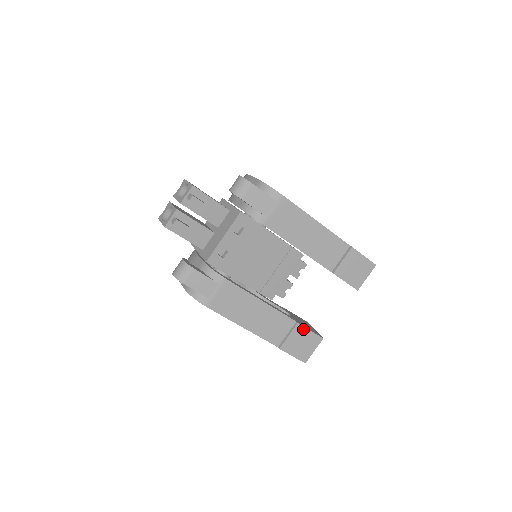
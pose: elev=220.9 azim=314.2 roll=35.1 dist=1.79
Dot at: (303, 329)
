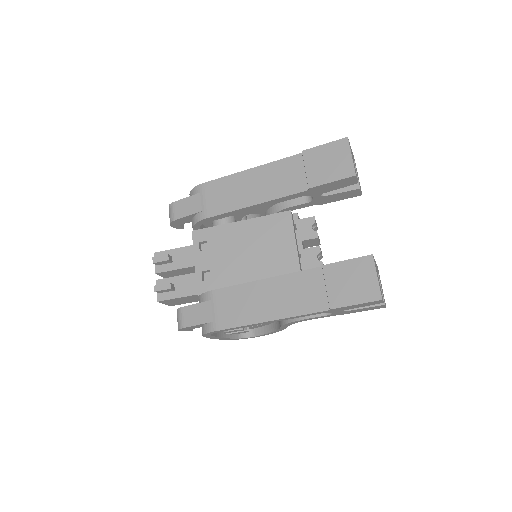
Dot at: (335, 266)
